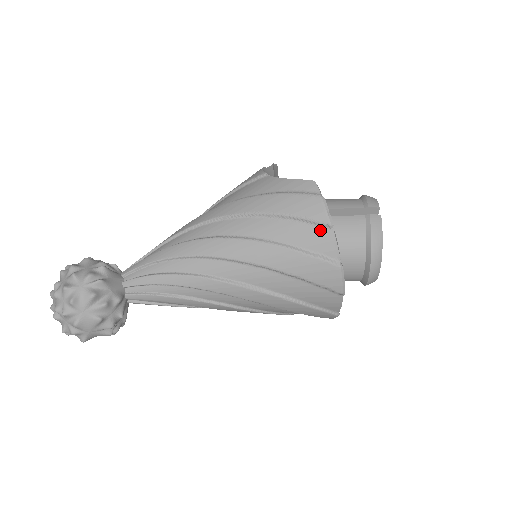
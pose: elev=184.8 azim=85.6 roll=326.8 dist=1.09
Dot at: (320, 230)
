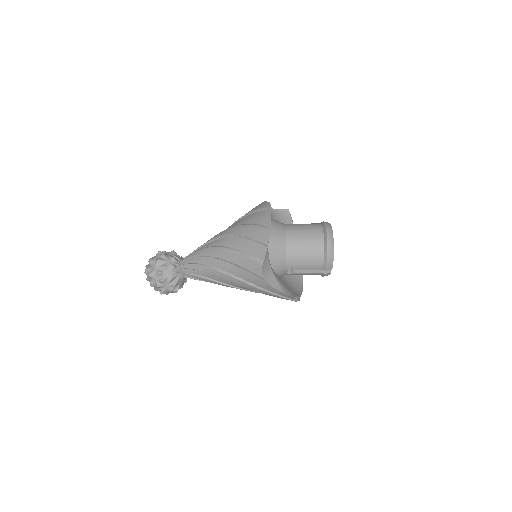
Dot at: occluded
